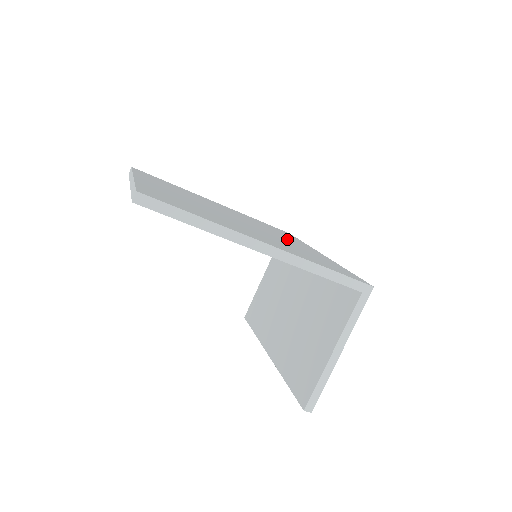
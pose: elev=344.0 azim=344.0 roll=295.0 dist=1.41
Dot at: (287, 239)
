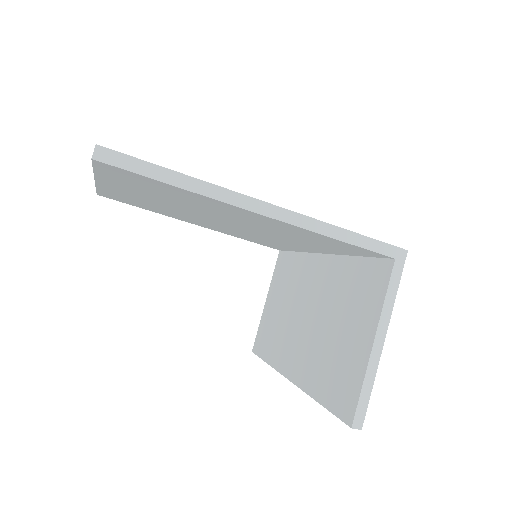
Dot at: occluded
